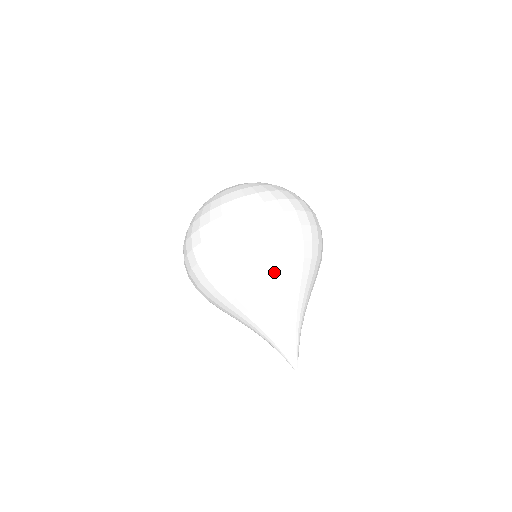
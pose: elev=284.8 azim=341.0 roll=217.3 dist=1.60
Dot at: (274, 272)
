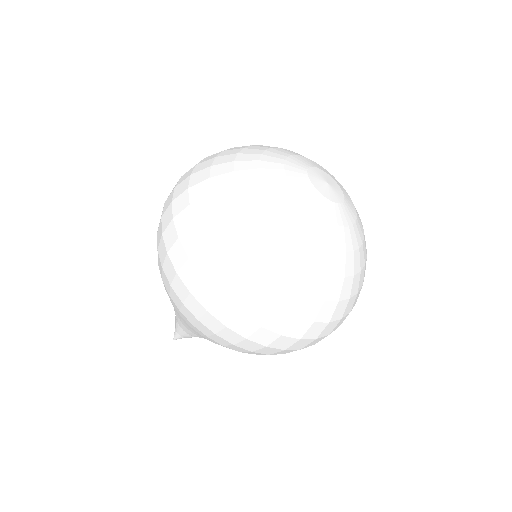
Dot at: (194, 327)
